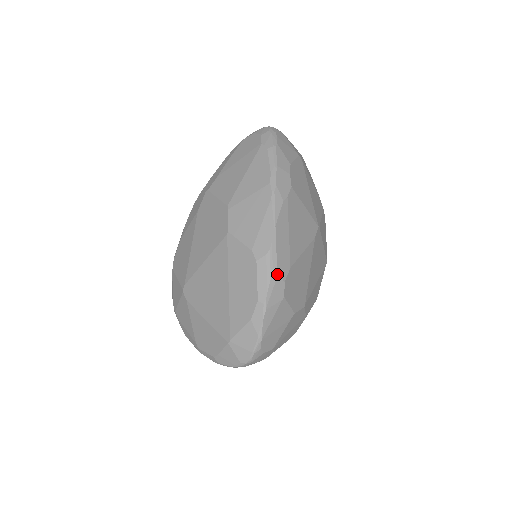
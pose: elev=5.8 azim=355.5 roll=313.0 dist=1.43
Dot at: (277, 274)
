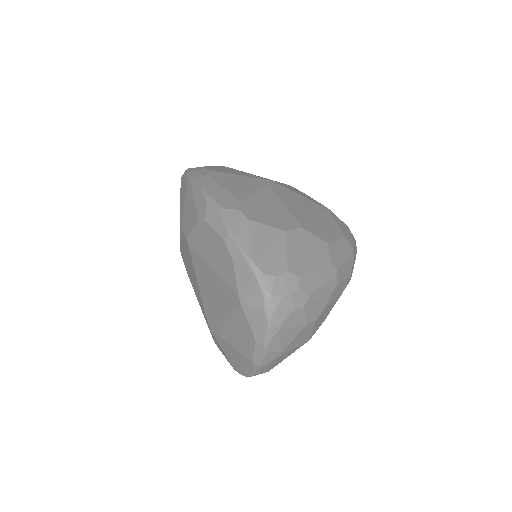
Dot at: (224, 209)
